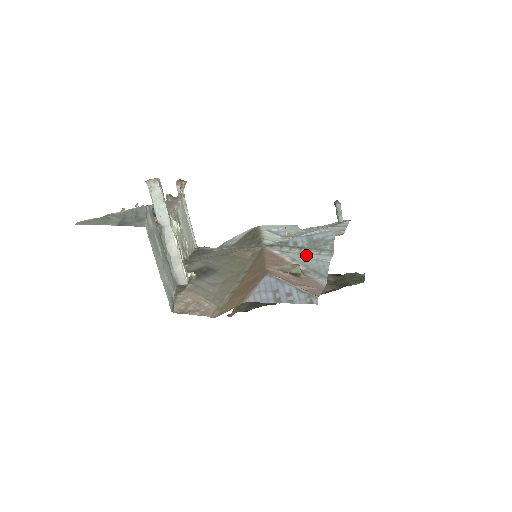
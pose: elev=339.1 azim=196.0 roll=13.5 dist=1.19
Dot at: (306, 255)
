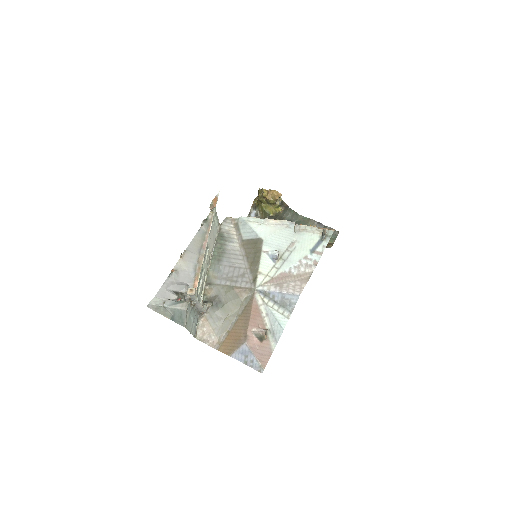
Dot at: (275, 313)
